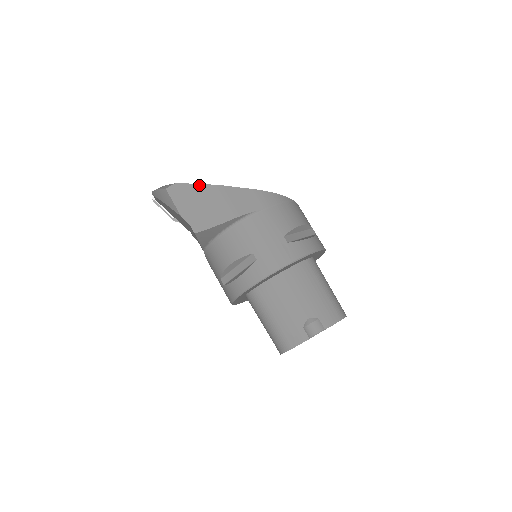
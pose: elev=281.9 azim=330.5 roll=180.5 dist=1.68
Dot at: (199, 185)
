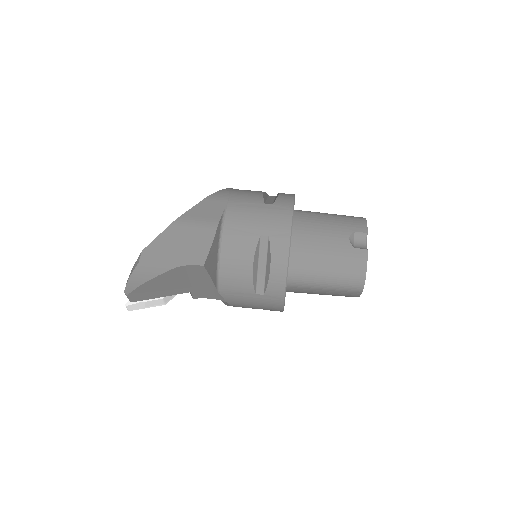
Dot at: (162, 234)
